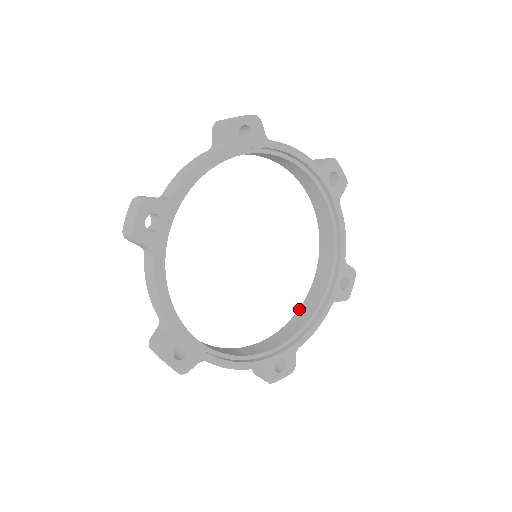
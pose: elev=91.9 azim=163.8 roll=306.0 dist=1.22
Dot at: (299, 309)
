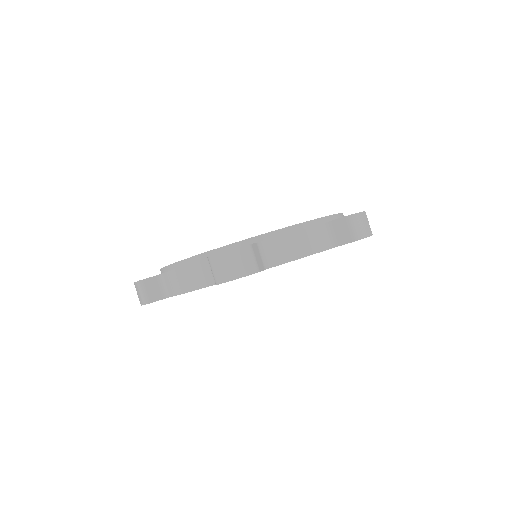
Dot at: occluded
